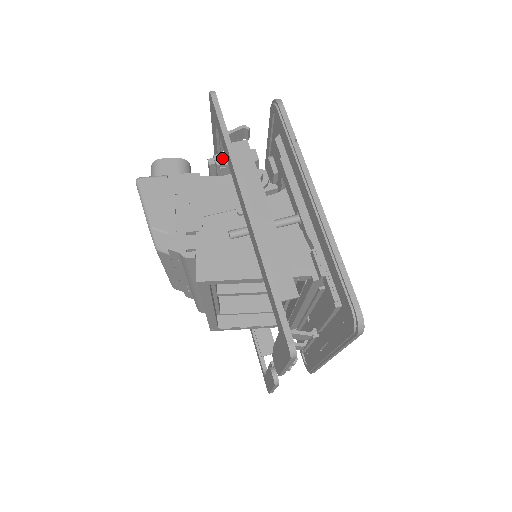
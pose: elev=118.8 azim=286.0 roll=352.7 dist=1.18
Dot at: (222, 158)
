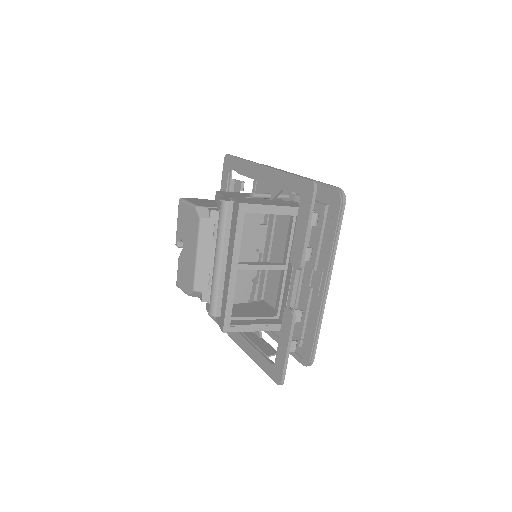
Dot at: occluded
